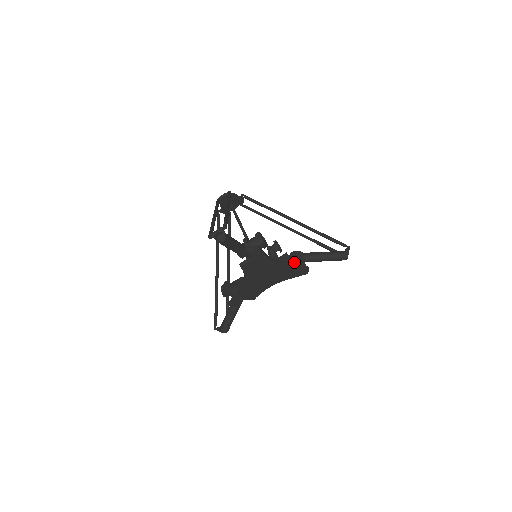
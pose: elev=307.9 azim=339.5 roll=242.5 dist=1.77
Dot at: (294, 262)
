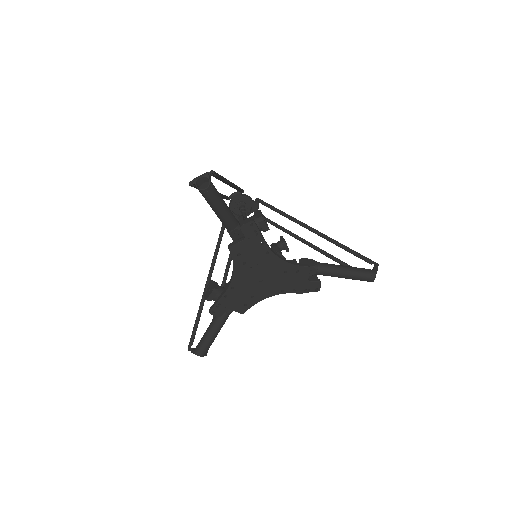
Dot at: (302, 265)
